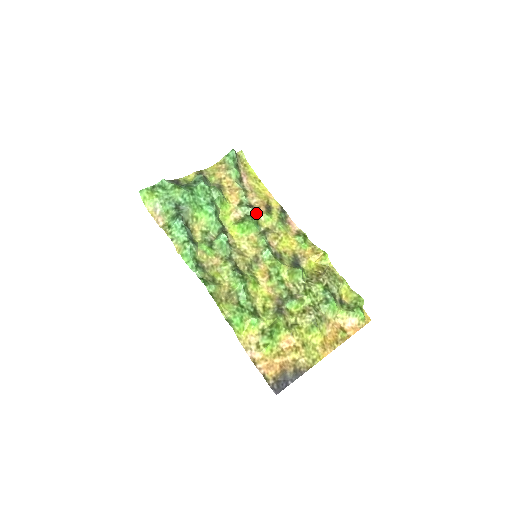
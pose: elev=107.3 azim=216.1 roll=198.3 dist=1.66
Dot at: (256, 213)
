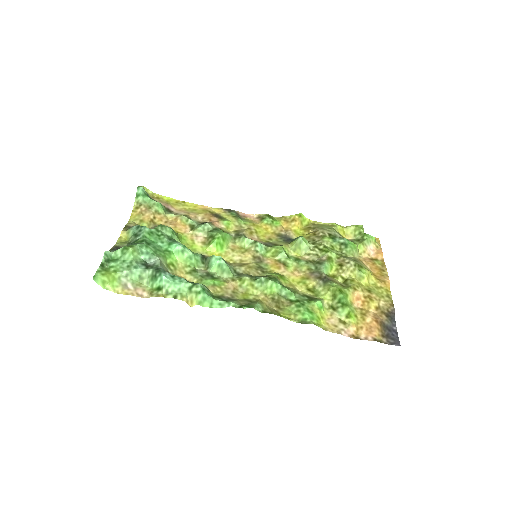
Dot at: (214, 225)
